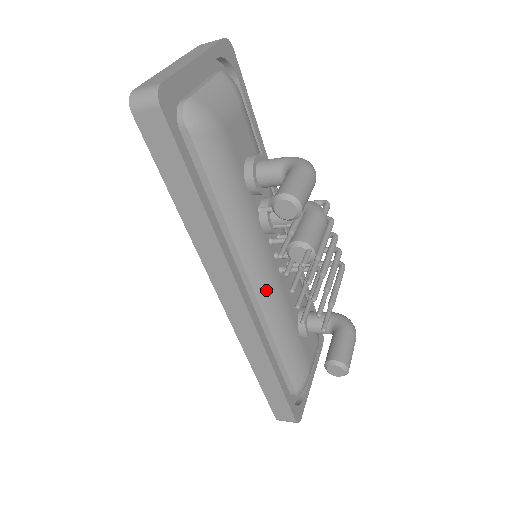
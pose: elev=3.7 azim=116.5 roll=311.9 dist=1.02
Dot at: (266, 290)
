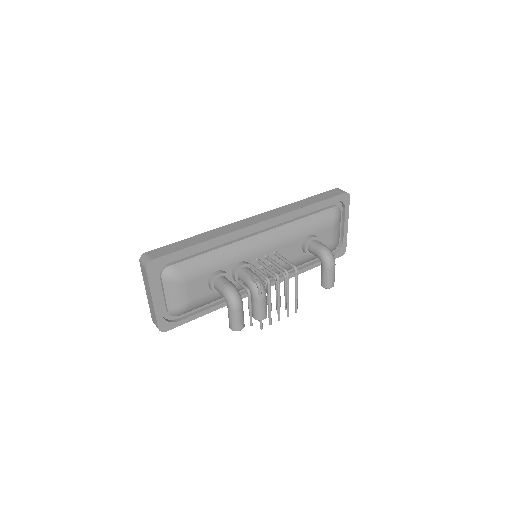
Dot at: (270, 276)
